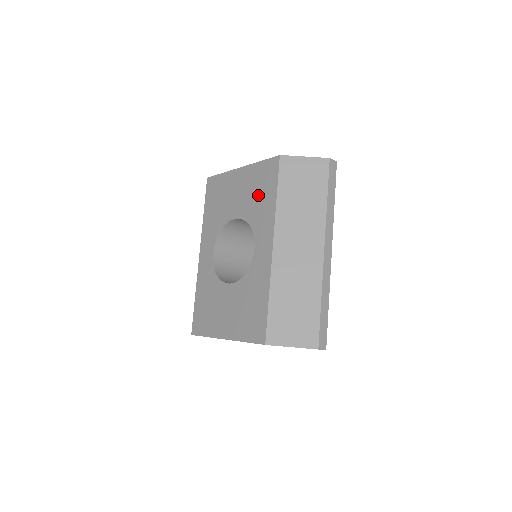
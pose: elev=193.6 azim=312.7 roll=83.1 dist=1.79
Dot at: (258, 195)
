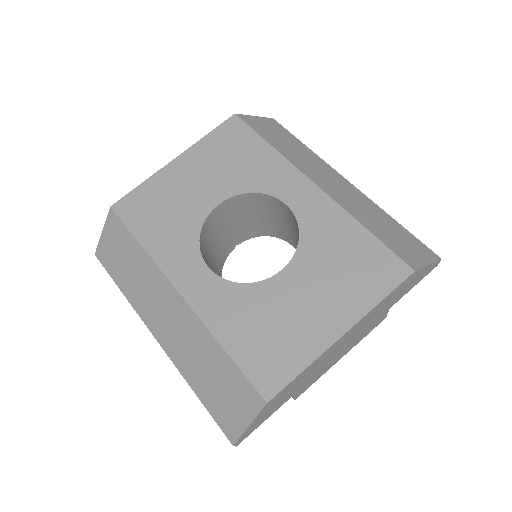
Dot at: (237, 160)
